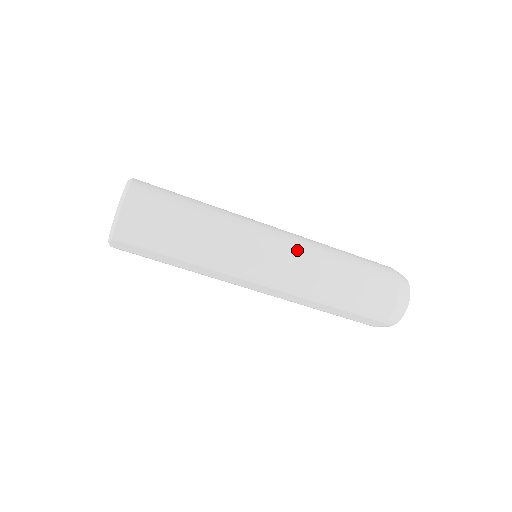
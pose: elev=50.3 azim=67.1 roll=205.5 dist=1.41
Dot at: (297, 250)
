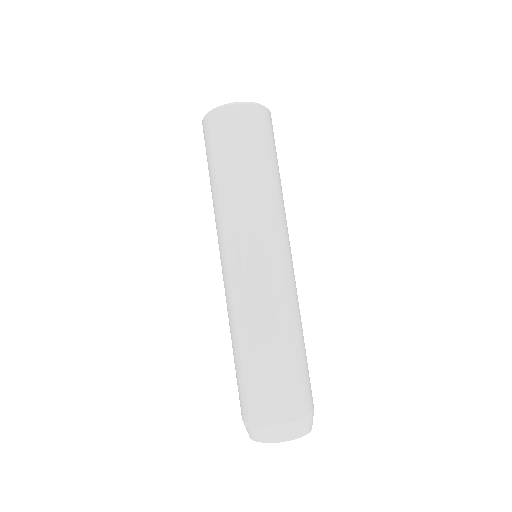
Dot at: (291, 282)
